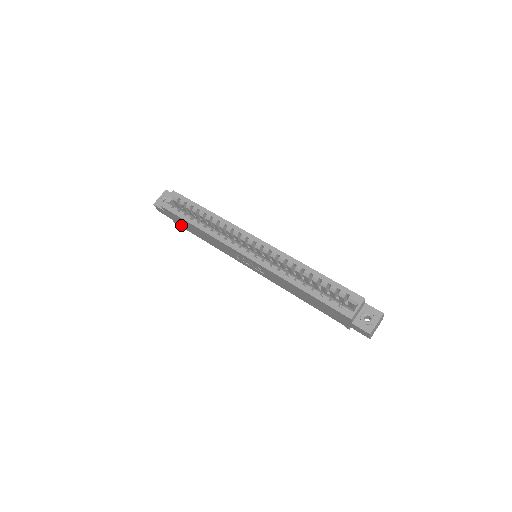
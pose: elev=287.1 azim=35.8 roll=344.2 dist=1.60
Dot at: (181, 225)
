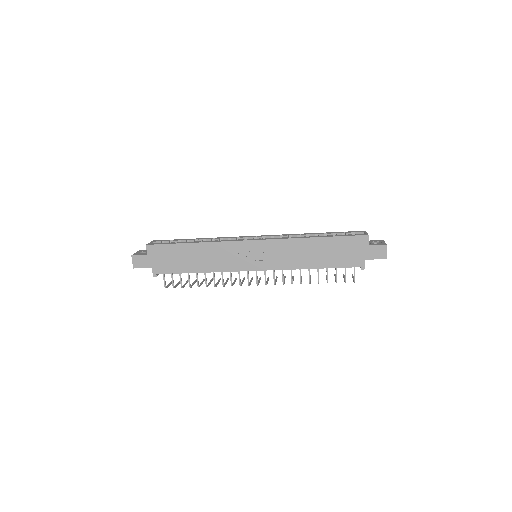
Dot at: (164, 268)
